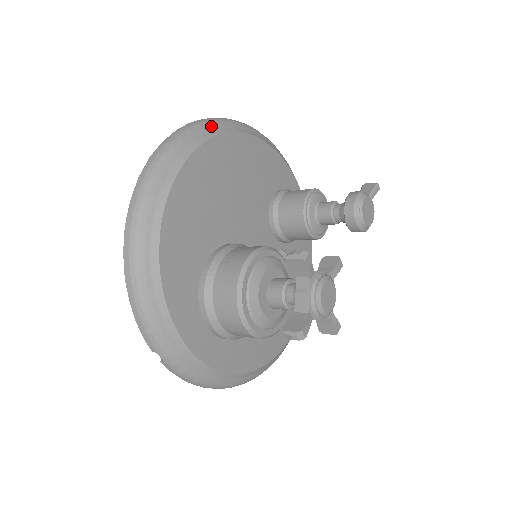
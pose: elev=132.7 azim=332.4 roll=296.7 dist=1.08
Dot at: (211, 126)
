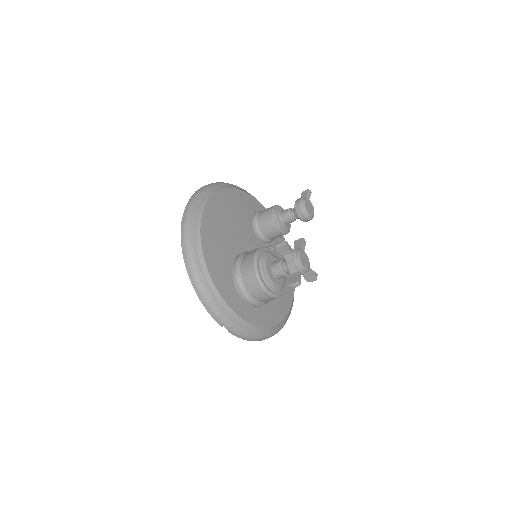
Dot at: (205, 192)
